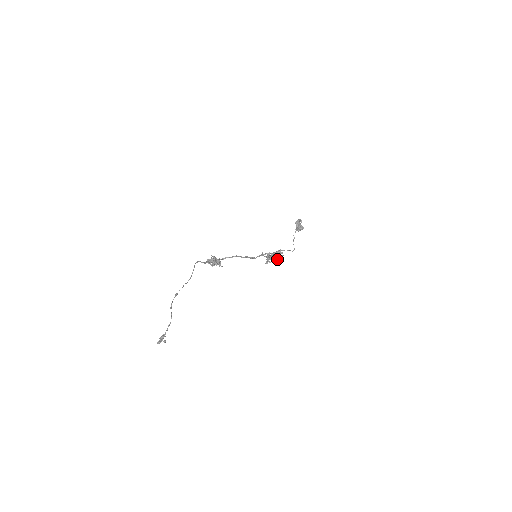
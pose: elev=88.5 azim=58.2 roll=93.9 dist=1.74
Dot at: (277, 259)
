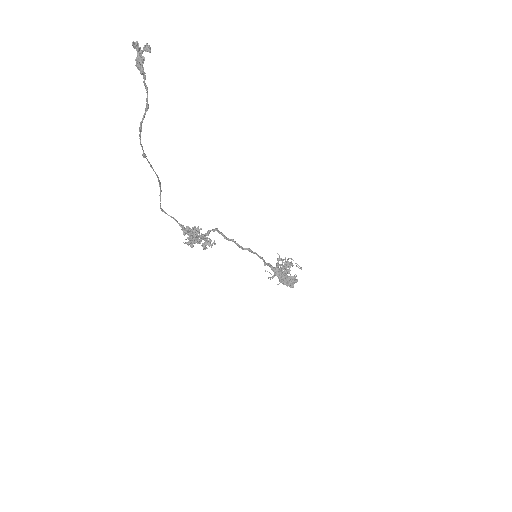
Dot at: occluded
